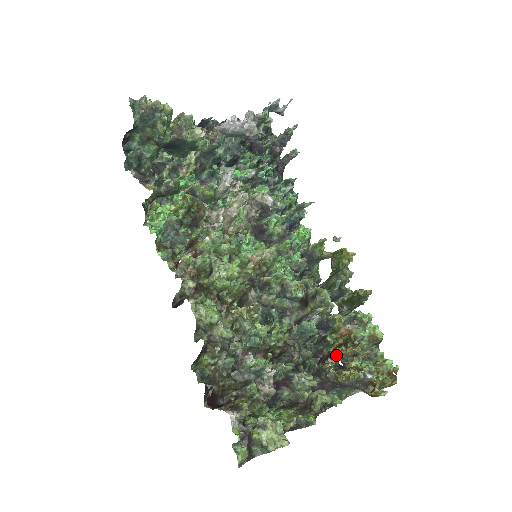
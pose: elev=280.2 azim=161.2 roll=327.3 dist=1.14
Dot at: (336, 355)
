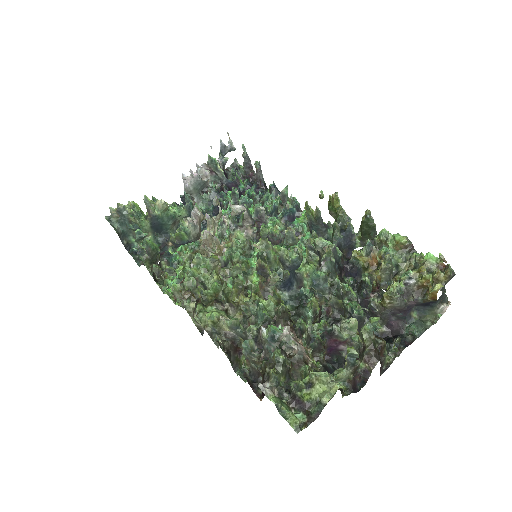
Dot at: (376, 287)
